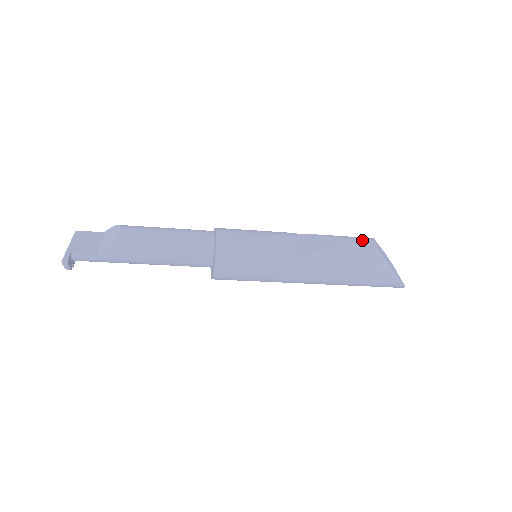
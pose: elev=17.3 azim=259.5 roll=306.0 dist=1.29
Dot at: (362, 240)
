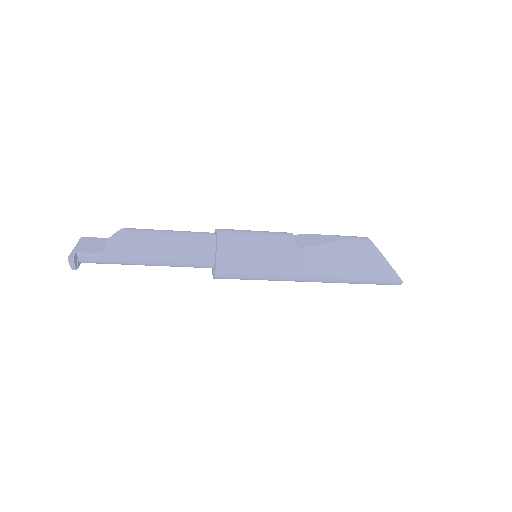
Dot at: (357, 237)
